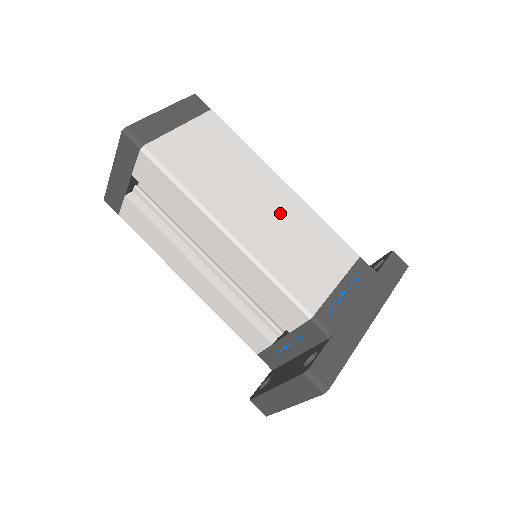
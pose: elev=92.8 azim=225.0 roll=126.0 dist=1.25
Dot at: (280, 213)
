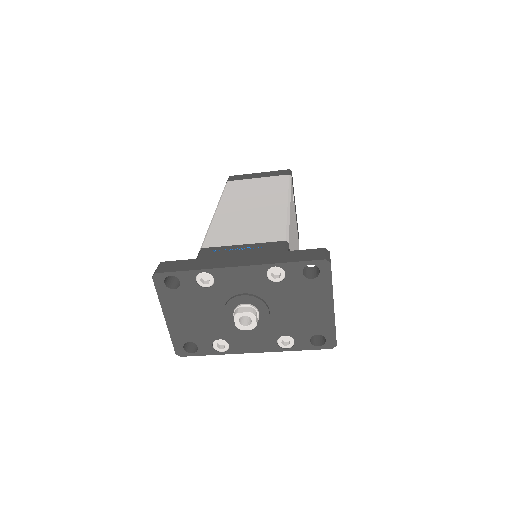
Dot at: (260, 211)
